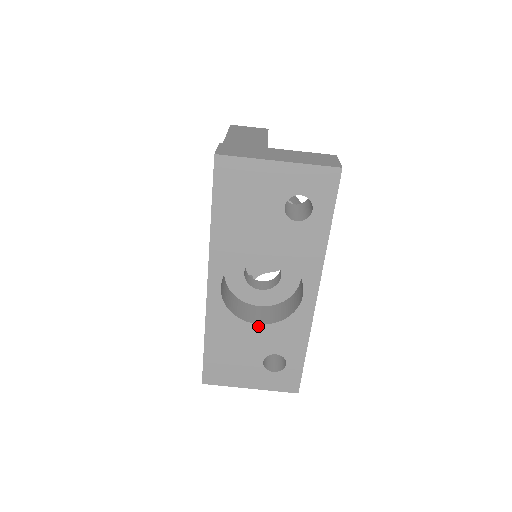
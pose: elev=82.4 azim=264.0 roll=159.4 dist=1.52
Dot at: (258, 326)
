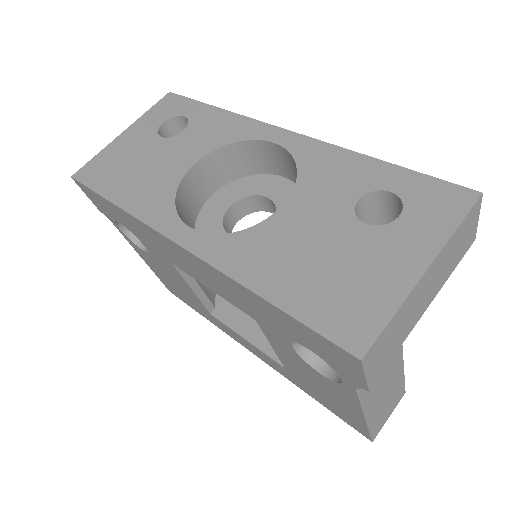
Dot at: (286, 207)
